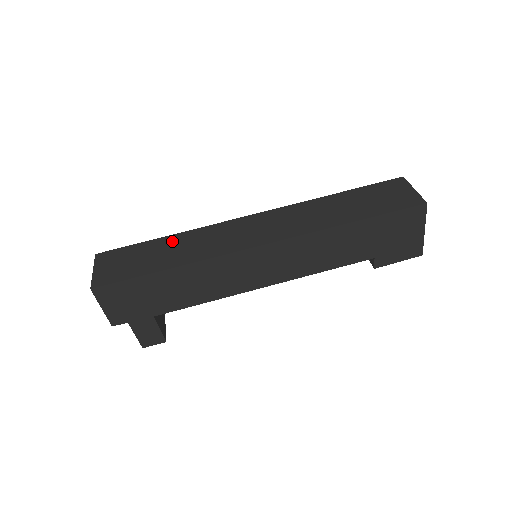
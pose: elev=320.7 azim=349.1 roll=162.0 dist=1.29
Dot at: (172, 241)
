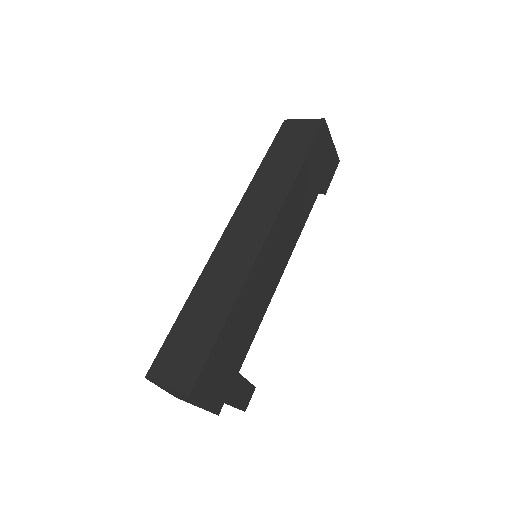
Dot at: (195, 302)
